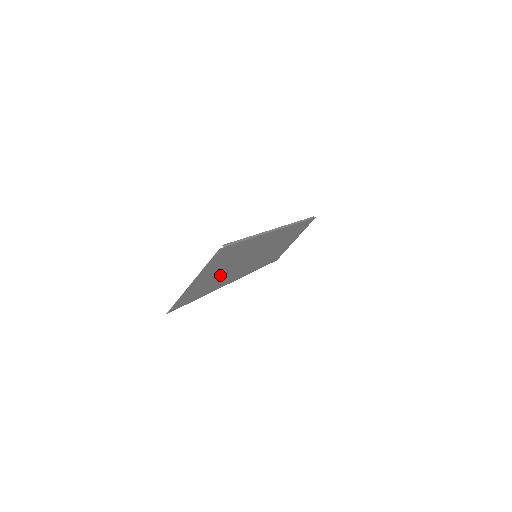
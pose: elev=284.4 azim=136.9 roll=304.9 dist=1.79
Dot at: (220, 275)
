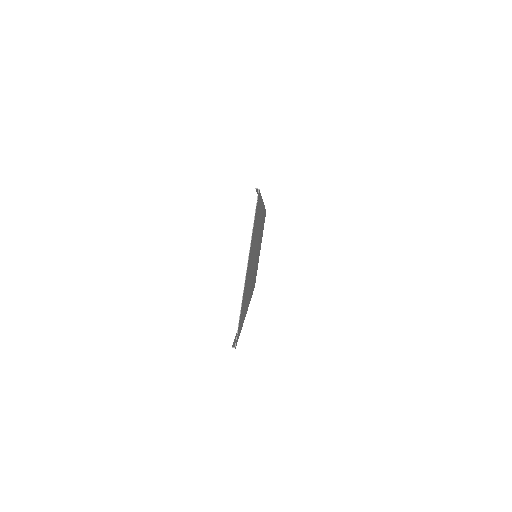
Dot at: occluded
